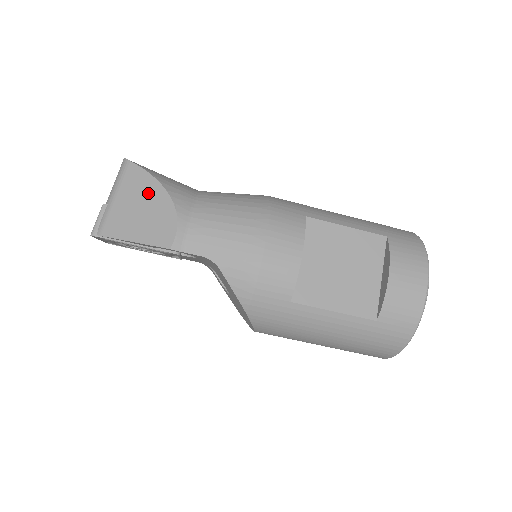
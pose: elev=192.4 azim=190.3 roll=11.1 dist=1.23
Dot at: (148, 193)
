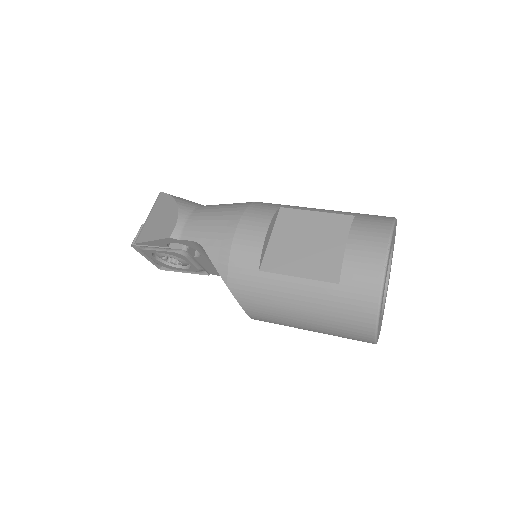
Dot at: (166, 207)
